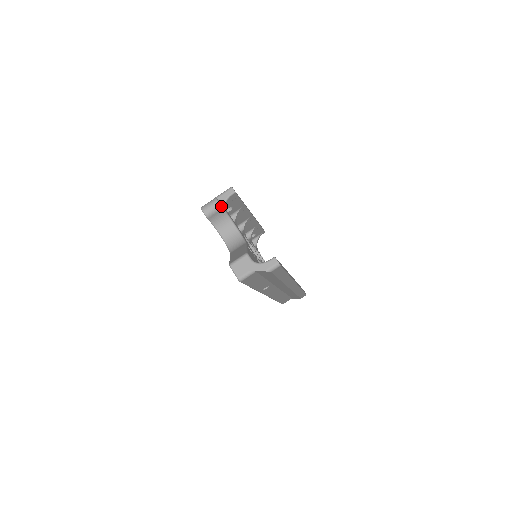
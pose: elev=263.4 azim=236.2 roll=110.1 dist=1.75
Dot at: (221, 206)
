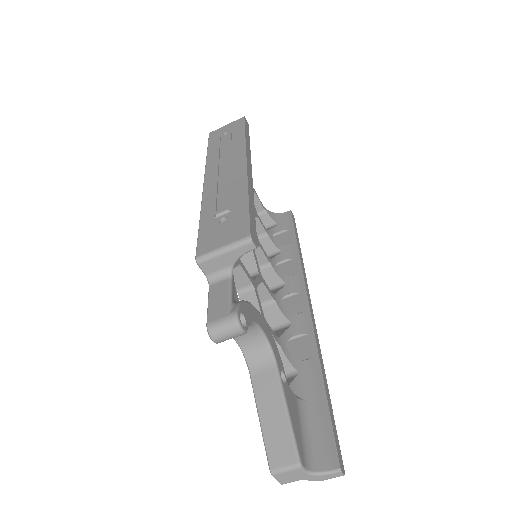
Dot at: (246, 332)
